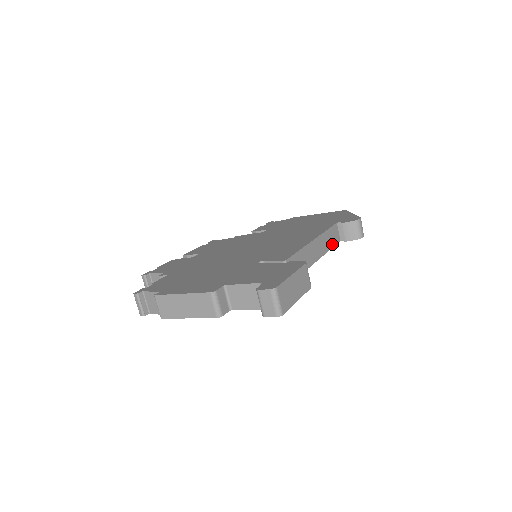
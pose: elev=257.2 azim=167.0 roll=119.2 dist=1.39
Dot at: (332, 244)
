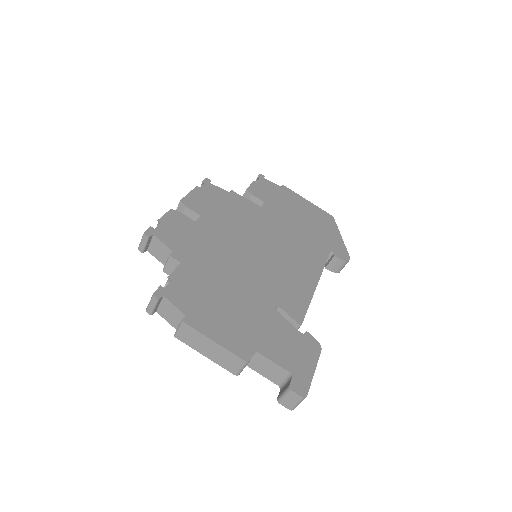
Dot at: occluded
